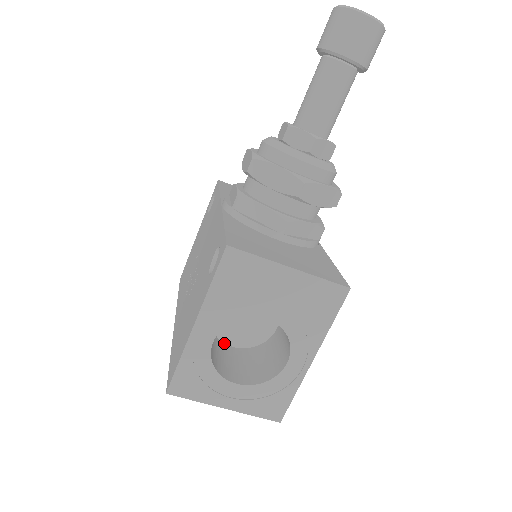
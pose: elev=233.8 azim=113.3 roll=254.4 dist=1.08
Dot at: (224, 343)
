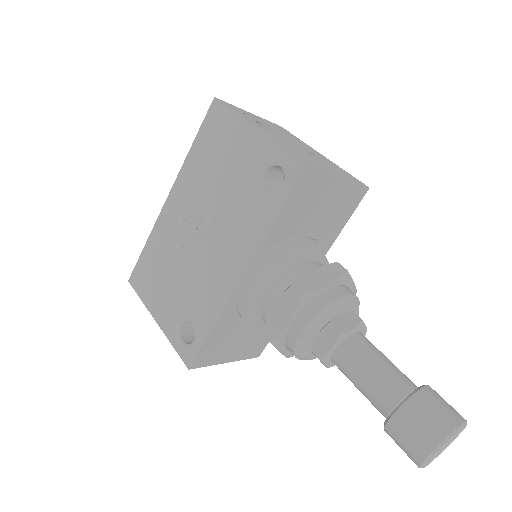
Dot at: occluded
